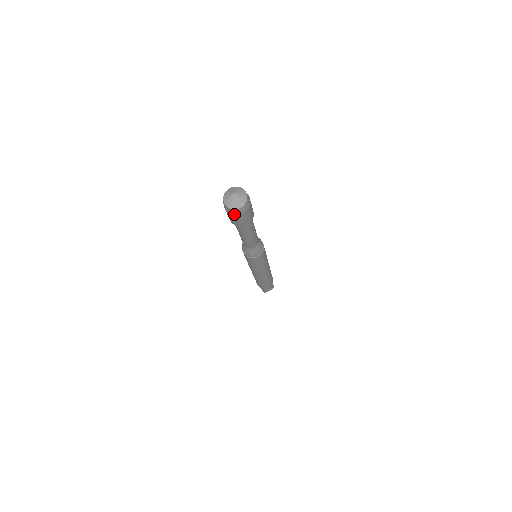
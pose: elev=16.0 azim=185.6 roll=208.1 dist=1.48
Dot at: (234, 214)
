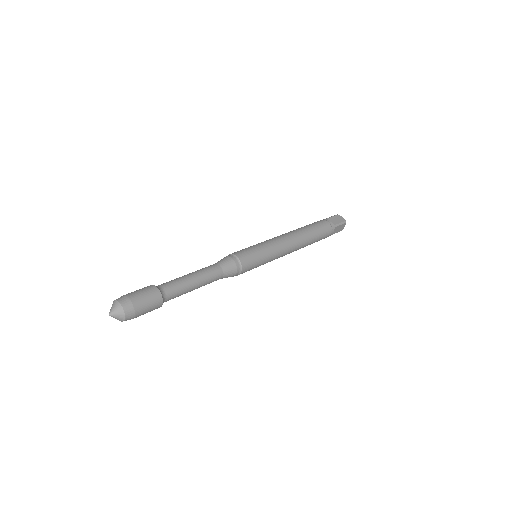
Dot at: occluded
